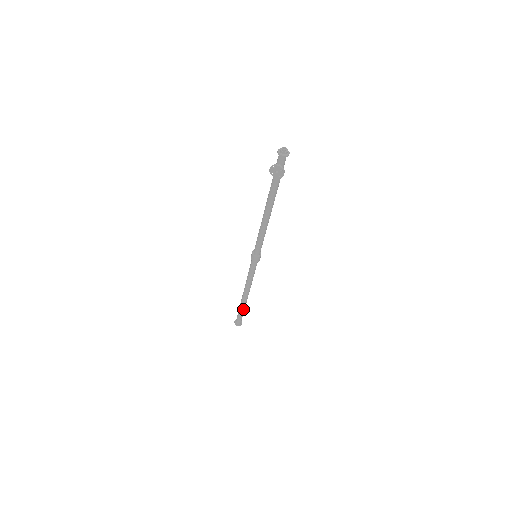
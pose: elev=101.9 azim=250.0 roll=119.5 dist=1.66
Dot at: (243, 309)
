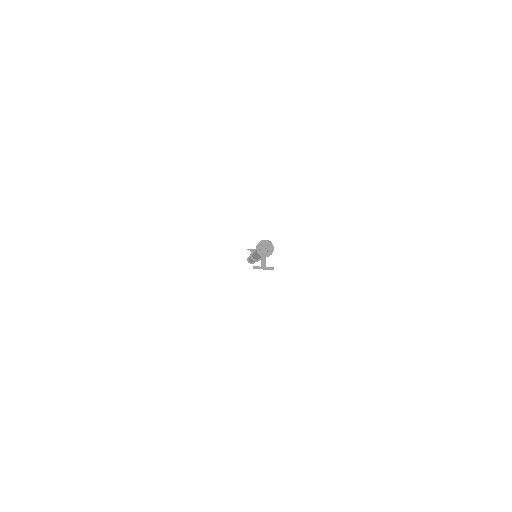
Dot at: occluded
